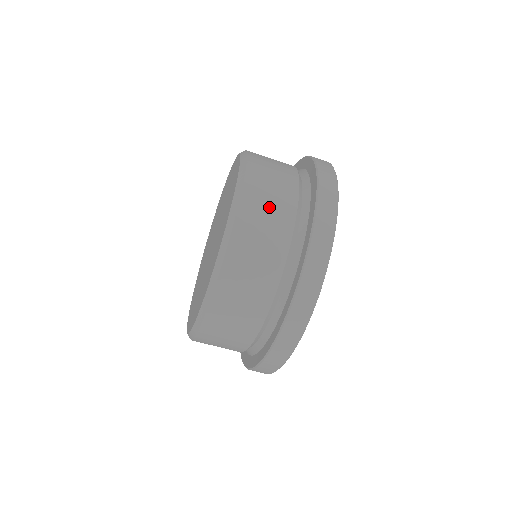
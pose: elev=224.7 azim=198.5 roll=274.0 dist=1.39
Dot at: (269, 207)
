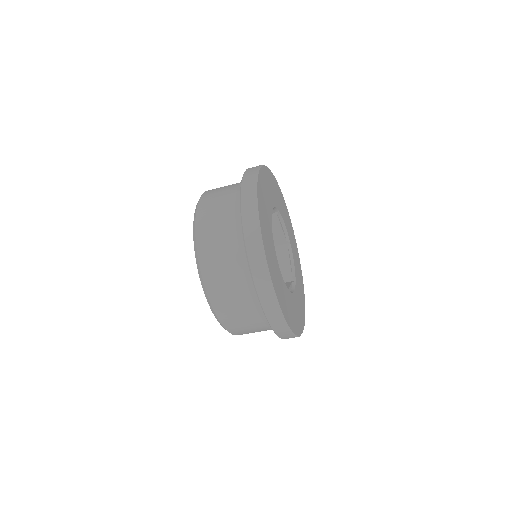
Dot at: (215, 220)
